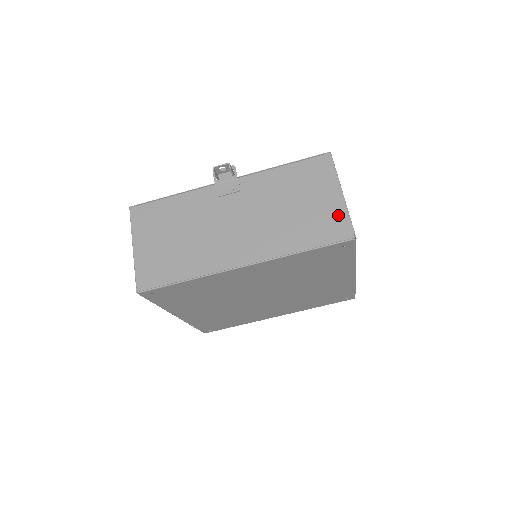
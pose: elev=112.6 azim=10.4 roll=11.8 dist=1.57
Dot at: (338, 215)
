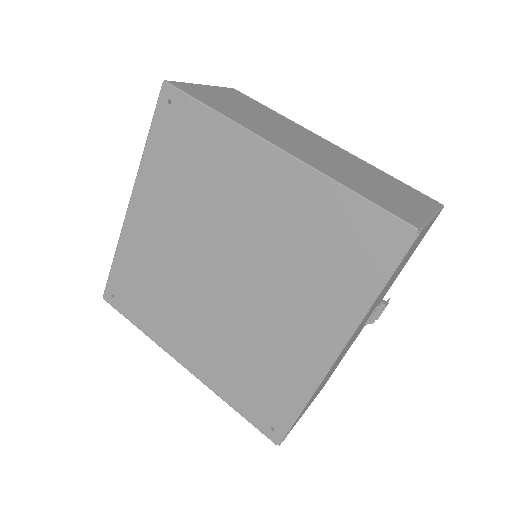
Dot at: occluded
